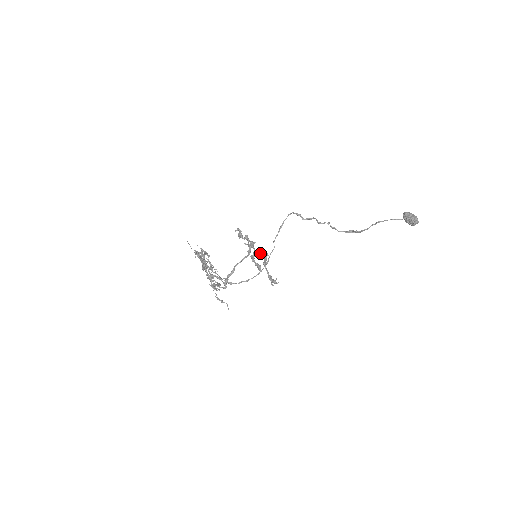
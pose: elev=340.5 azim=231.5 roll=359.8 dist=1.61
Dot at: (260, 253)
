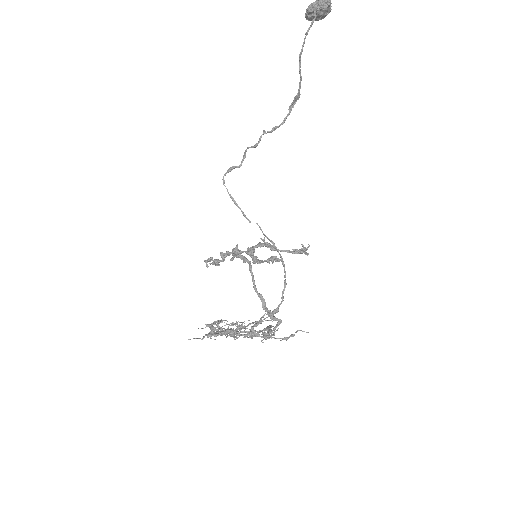
Dot at: (255, 247)
